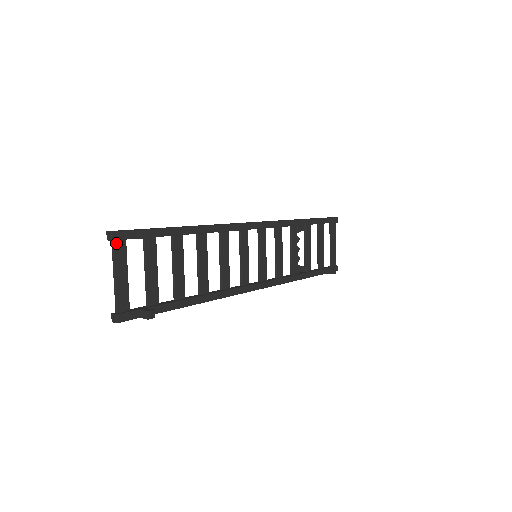
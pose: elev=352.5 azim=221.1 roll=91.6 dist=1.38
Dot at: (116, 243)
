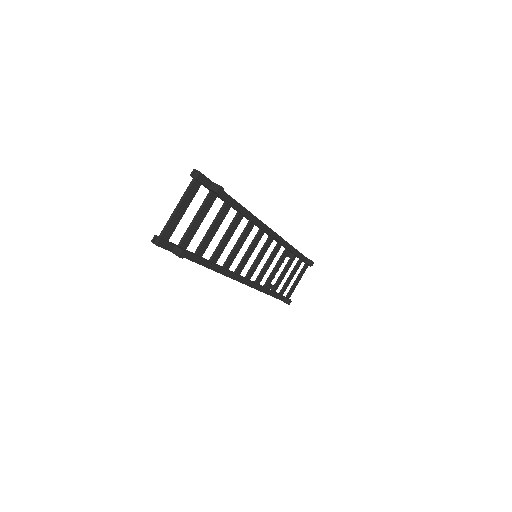
Dot at: (195, 182)
